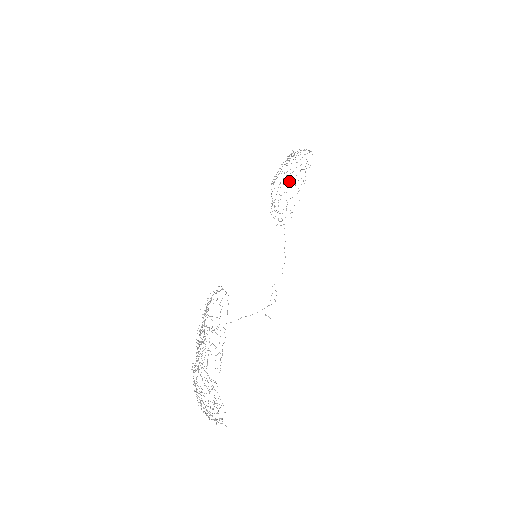
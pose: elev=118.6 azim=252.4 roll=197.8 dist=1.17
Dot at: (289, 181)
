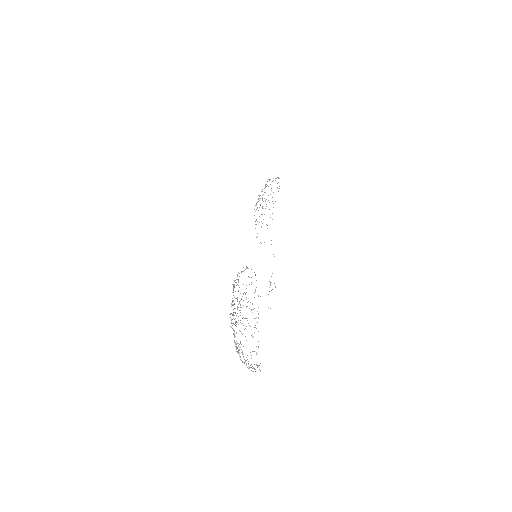
Dot at: occluded
